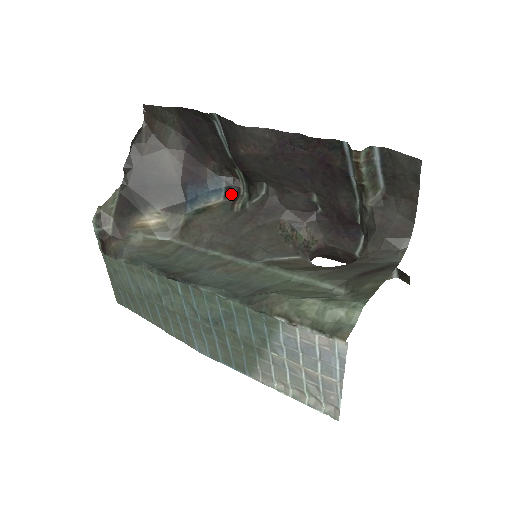
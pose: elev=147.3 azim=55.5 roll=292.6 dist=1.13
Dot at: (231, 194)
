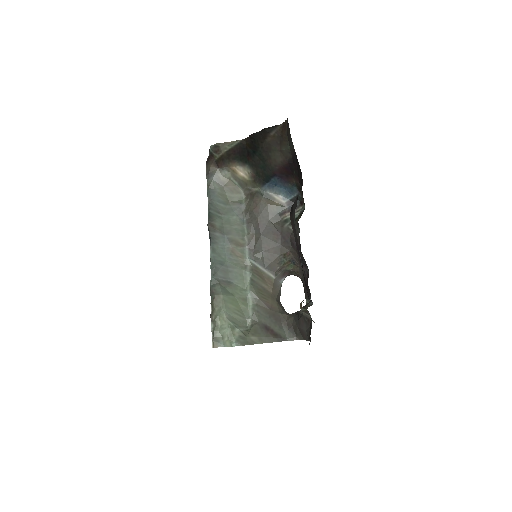
Dot at: (292, 204)
